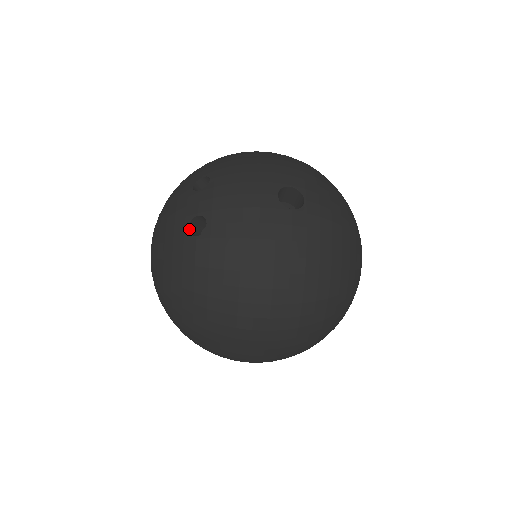
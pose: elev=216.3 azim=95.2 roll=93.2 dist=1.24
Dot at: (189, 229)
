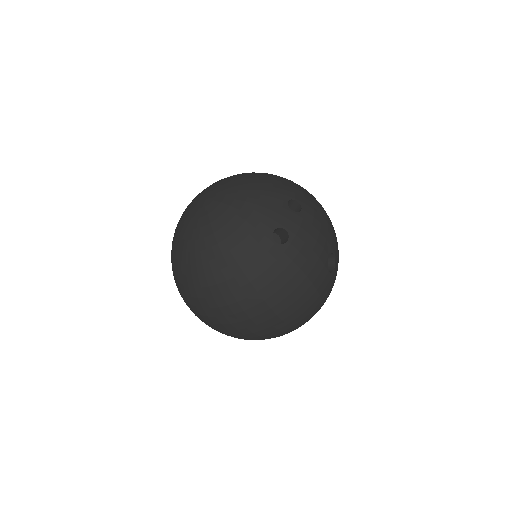
Dot at: occluded
